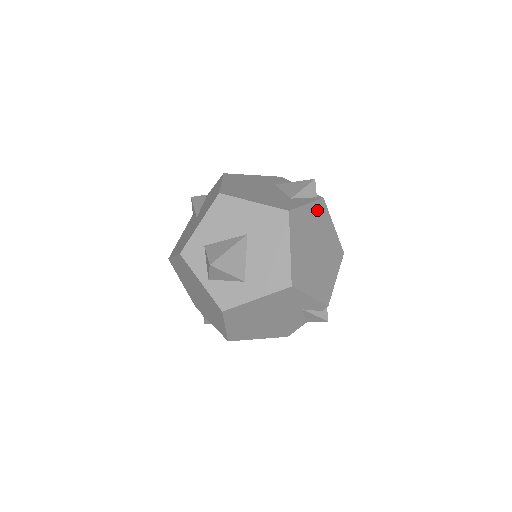
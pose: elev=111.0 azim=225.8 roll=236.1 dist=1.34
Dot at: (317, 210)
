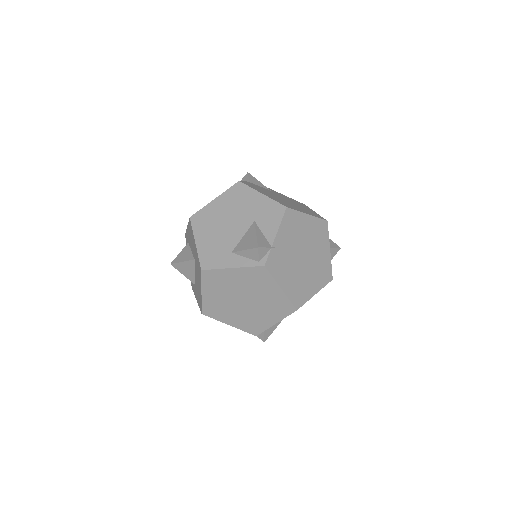
Dot at: (250, 274)
